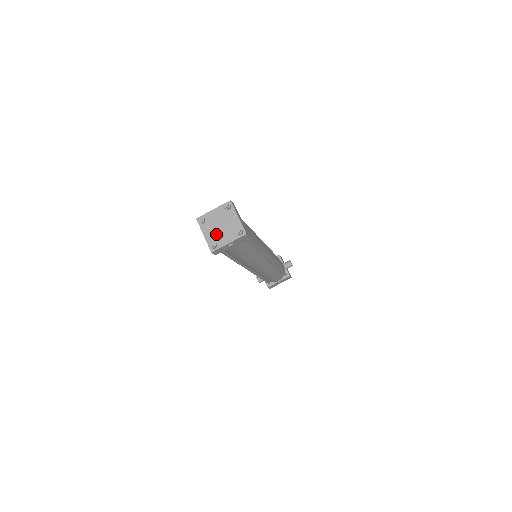
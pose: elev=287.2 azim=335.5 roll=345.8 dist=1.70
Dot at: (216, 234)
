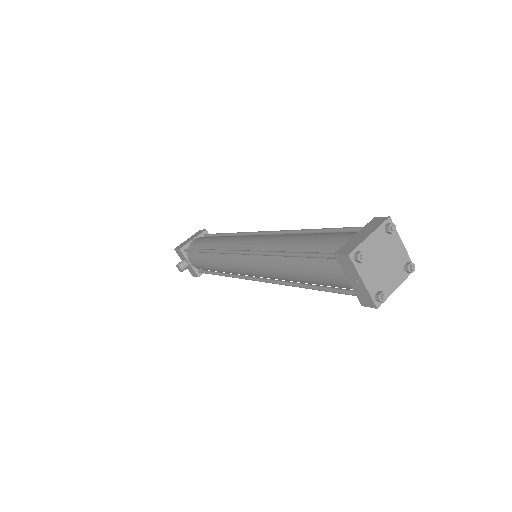
Dot at: (380, 277)
